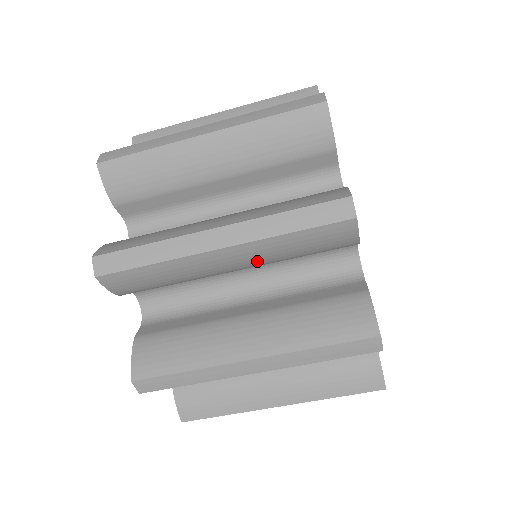
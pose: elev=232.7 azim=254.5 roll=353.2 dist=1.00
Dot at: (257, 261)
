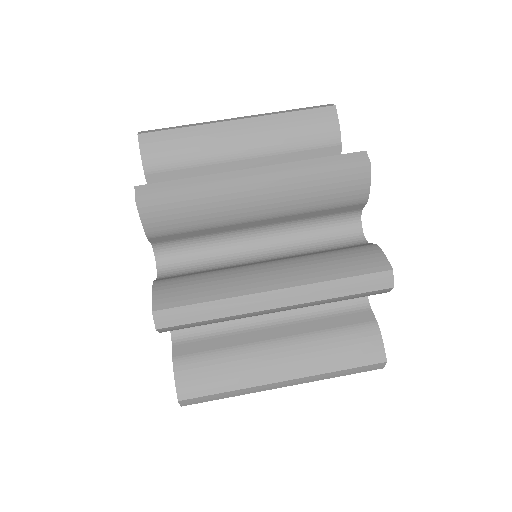
Dot at: (264, 141)
